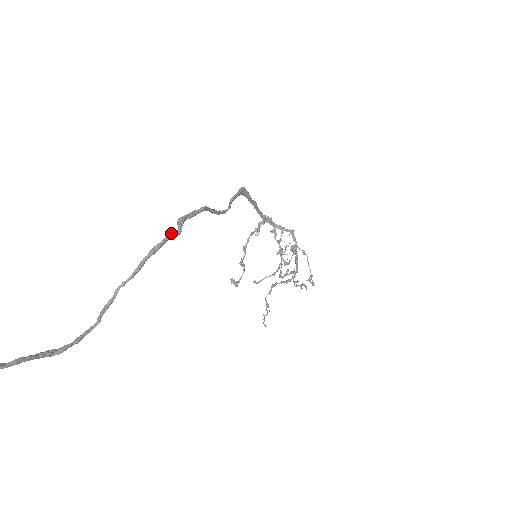
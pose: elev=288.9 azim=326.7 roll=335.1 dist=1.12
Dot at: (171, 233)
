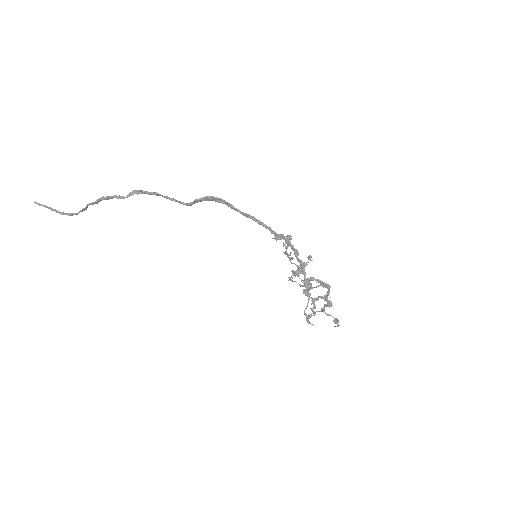
Dot at: occluded
